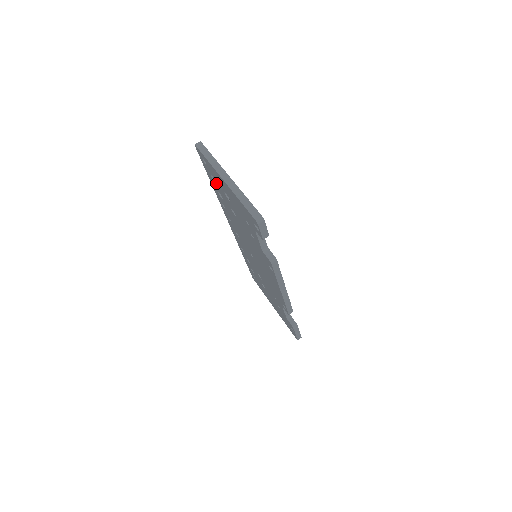
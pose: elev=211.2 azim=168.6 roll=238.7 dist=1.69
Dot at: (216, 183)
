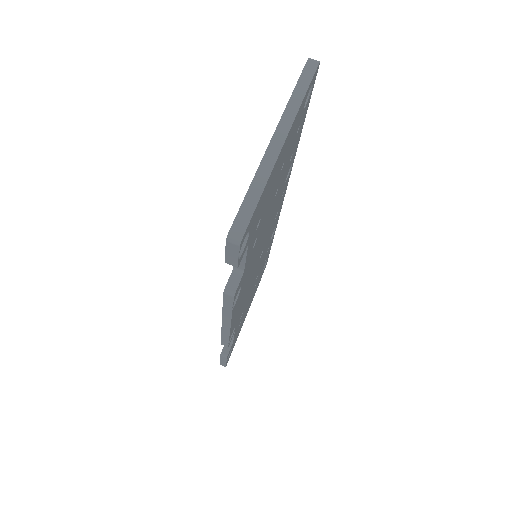
Dot at: occluded
